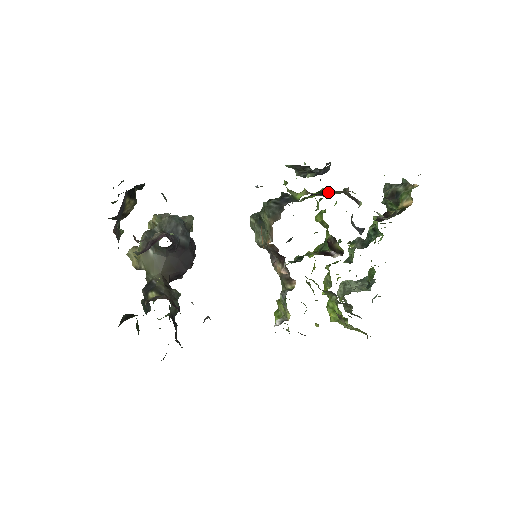
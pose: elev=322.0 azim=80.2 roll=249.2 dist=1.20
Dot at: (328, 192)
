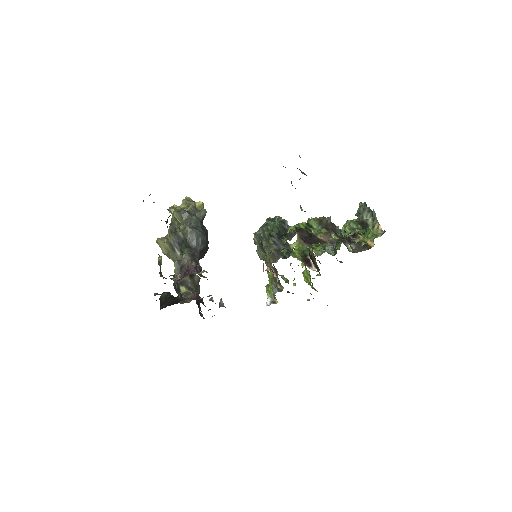
Dot at: (314, 243)
